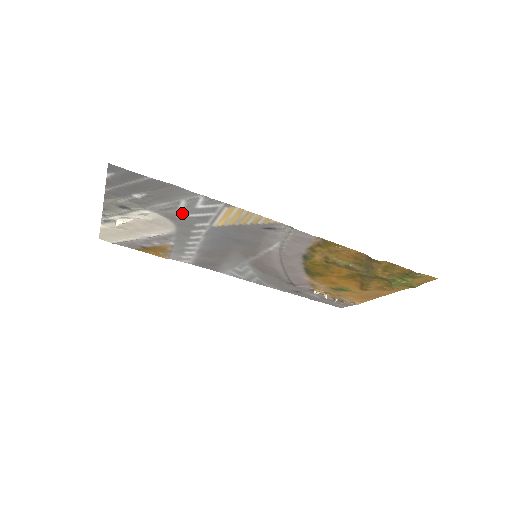
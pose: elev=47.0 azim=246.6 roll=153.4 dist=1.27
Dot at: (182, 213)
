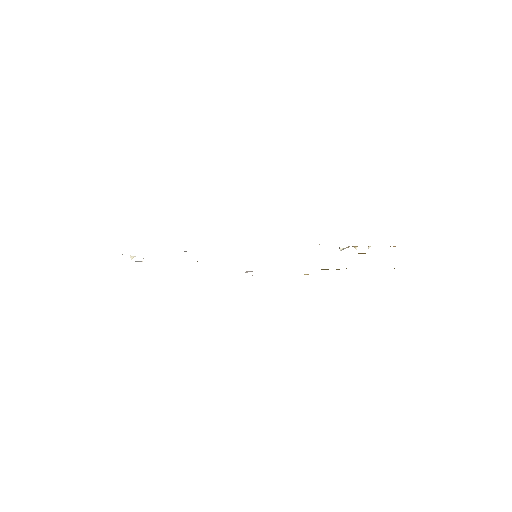
Dot at: occluded
